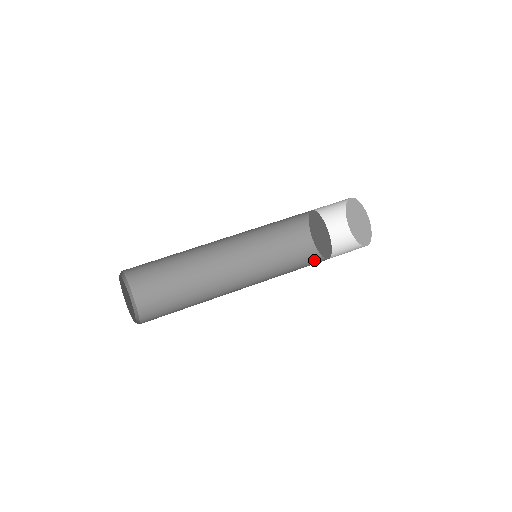
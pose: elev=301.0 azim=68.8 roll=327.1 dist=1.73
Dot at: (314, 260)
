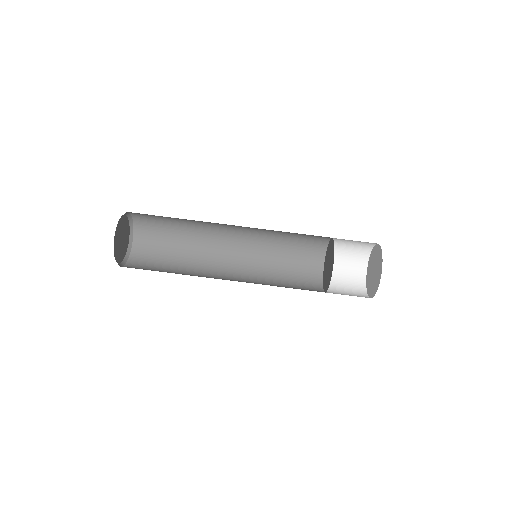
Dot at: (313, 281)
